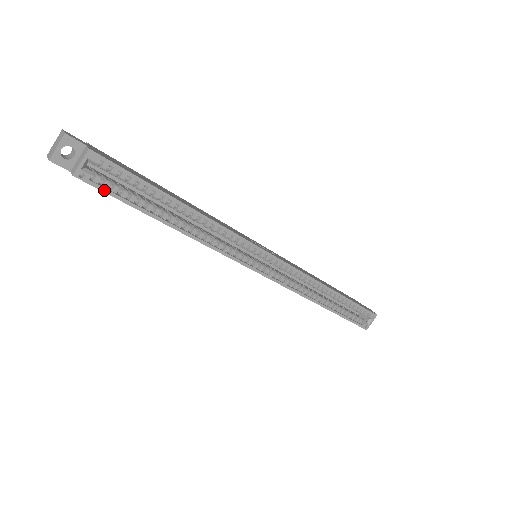
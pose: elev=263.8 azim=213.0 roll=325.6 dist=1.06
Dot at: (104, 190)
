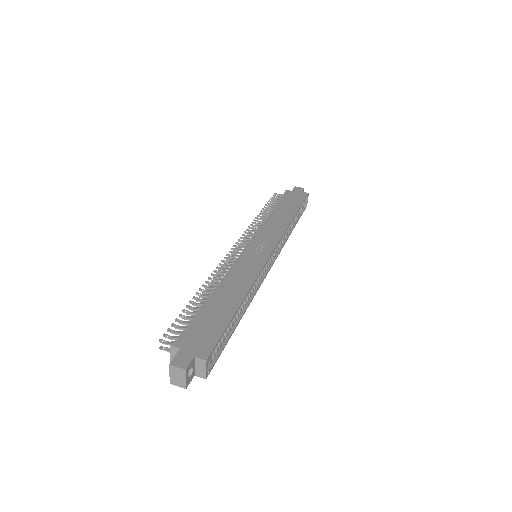
Dot at: occluded
